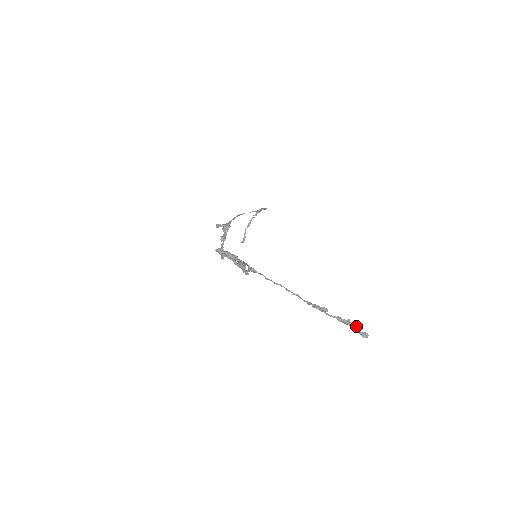
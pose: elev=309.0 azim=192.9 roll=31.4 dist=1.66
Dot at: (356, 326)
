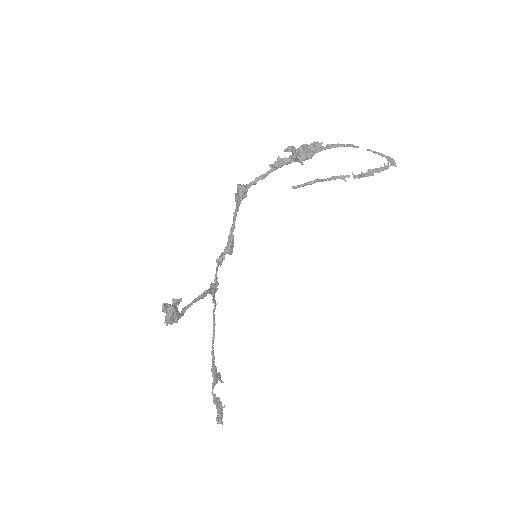
Dot at: (220, 416)
